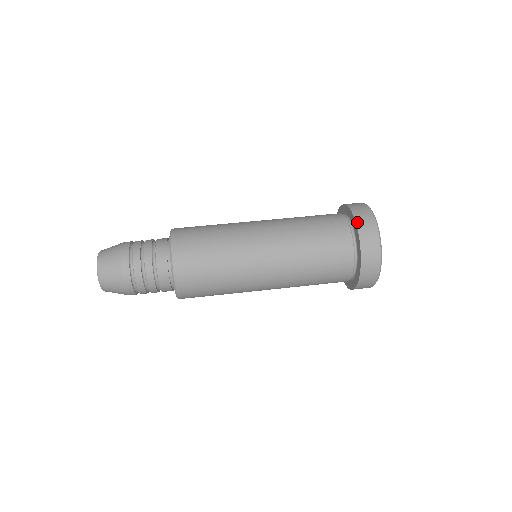
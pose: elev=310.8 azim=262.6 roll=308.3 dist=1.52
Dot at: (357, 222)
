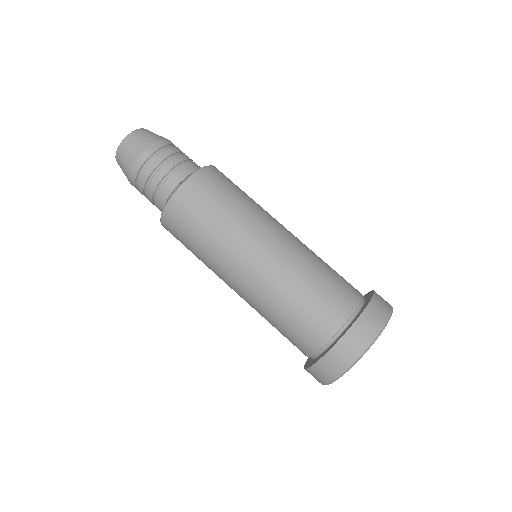
Dot at: (370, 304)
